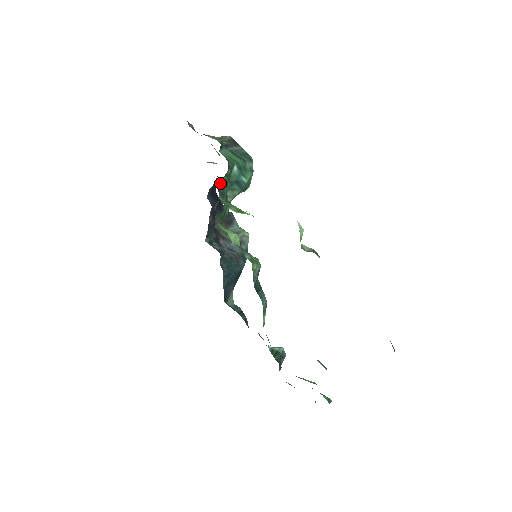
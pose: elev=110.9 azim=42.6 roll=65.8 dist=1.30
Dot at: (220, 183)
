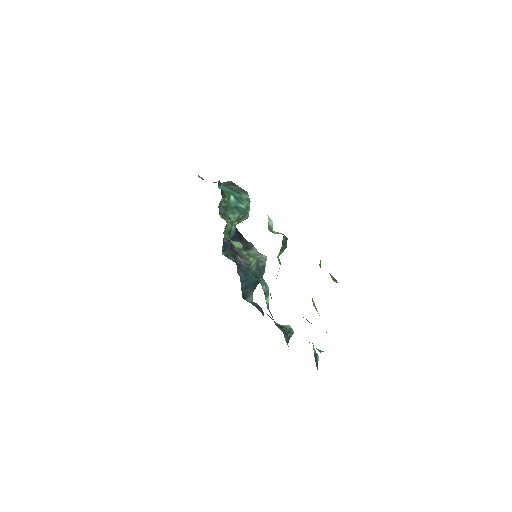
Dot at: (220, 207)
